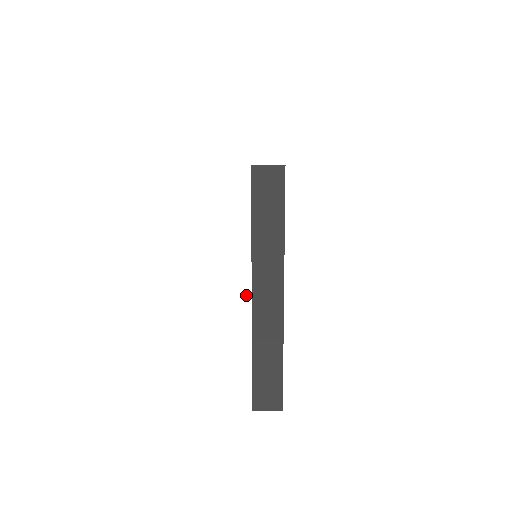
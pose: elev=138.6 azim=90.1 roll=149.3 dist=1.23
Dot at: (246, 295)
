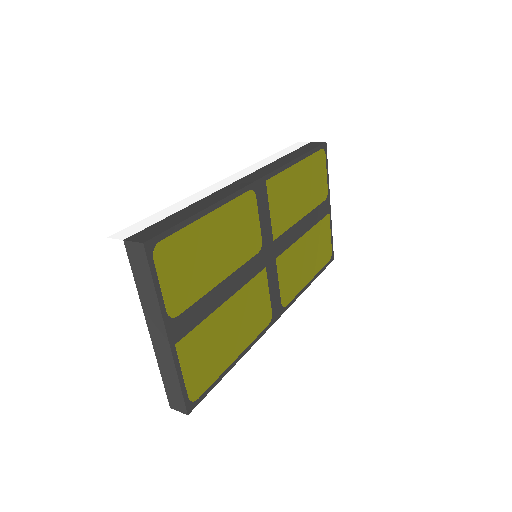
Dot at: (146, 331)
